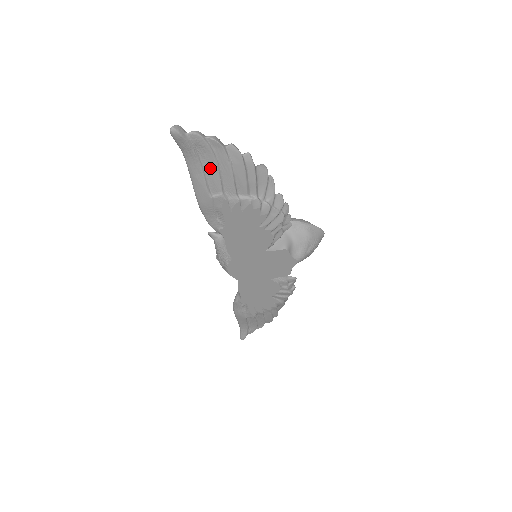
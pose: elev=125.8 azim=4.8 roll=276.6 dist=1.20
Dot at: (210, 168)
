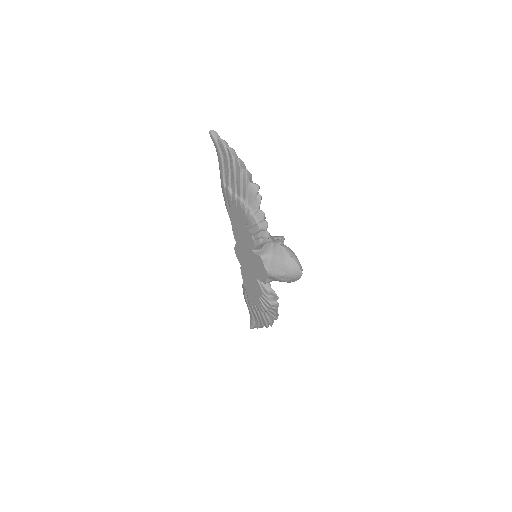
Dot at: (226, 167)
